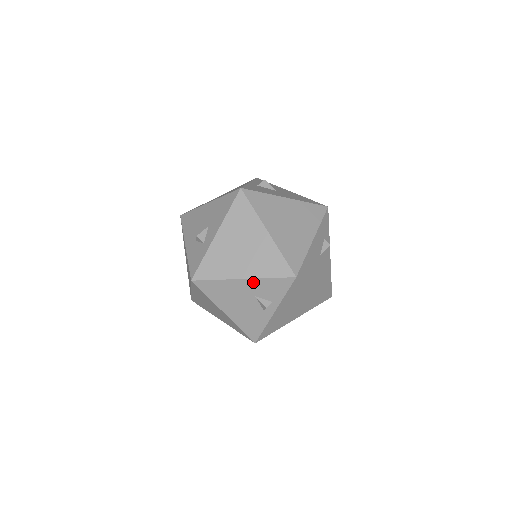
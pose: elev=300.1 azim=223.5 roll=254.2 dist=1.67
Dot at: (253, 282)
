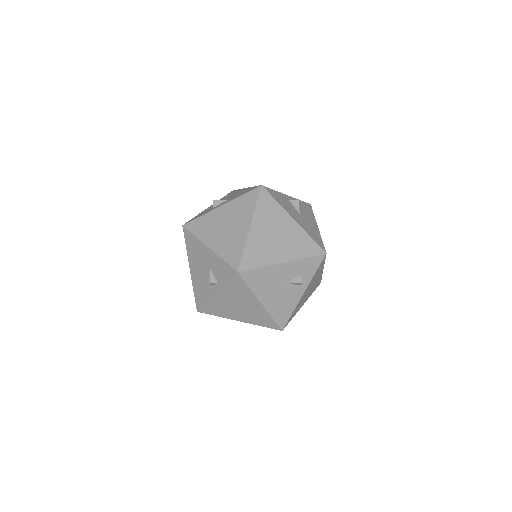
Dot at: (213, 255)
